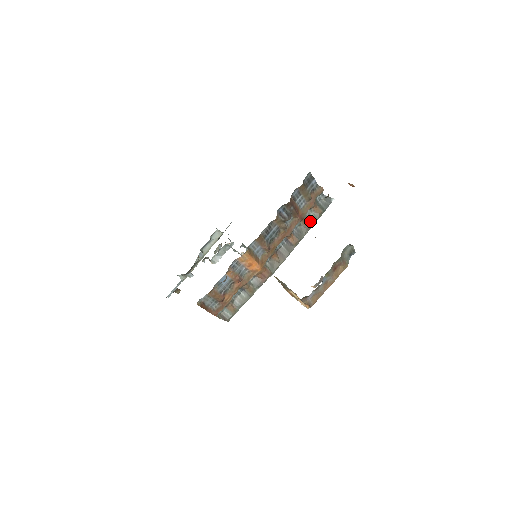
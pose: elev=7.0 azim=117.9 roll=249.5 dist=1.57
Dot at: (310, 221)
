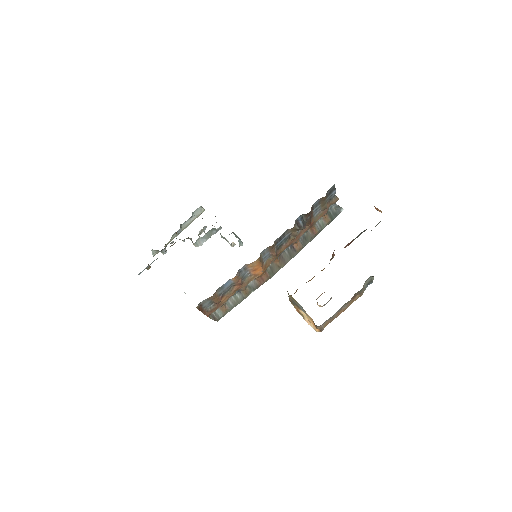
Dot at: (317, 229)
